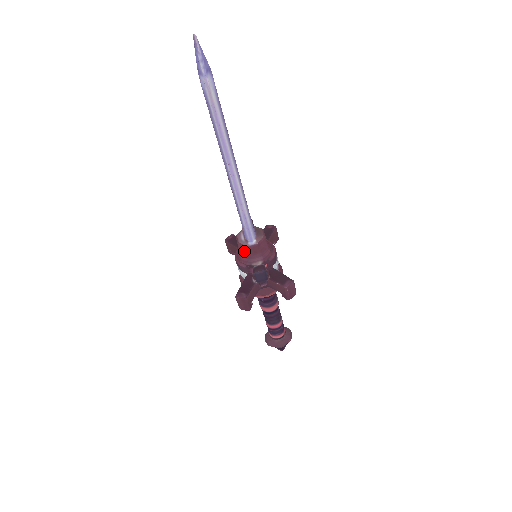
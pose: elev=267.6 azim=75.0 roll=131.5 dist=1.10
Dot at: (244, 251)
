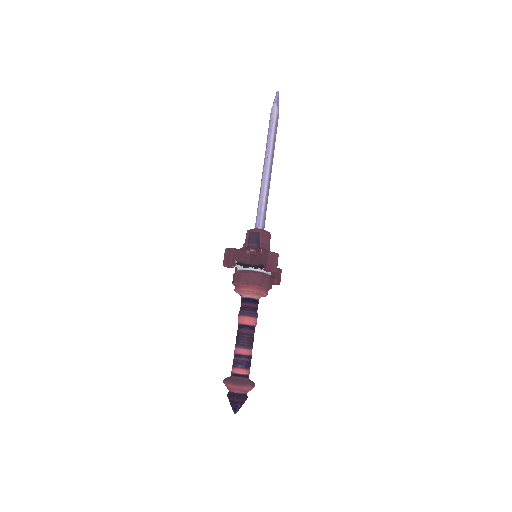
Dot at: occluded
